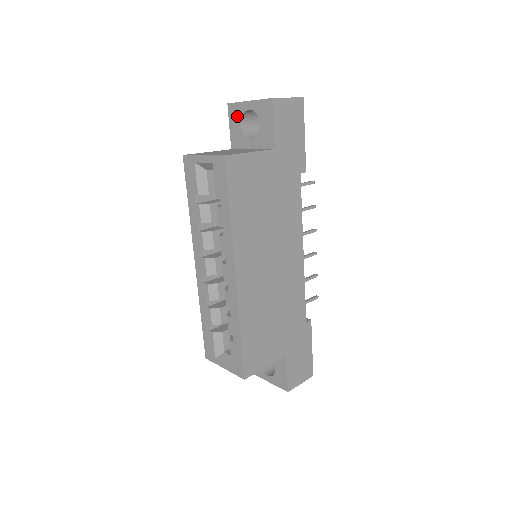
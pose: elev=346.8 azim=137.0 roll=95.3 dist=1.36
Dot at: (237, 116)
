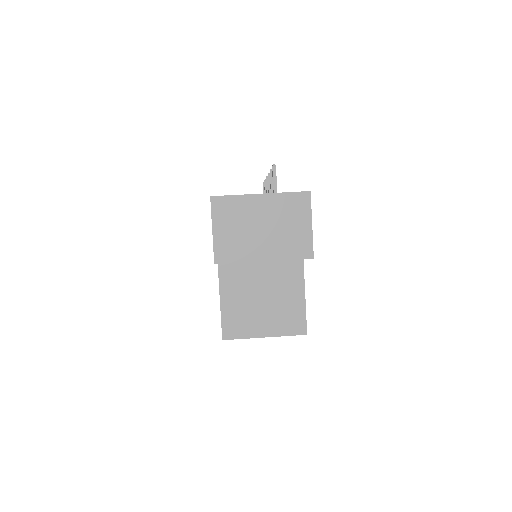
Dot at: occluded
